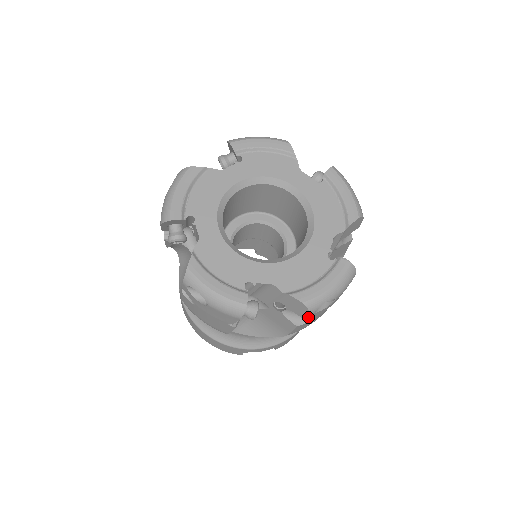
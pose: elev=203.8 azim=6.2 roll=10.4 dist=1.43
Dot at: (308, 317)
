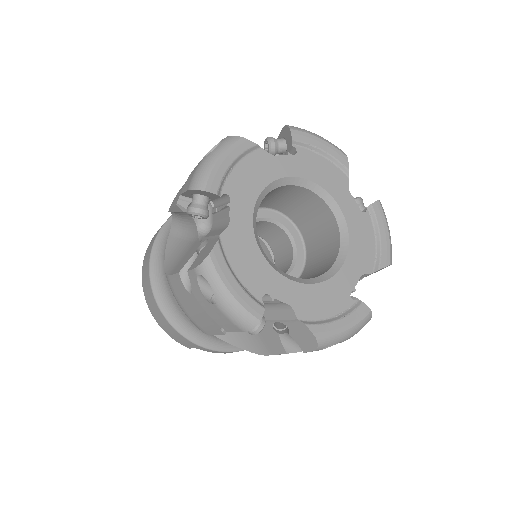
Dot at: (309, 351)
